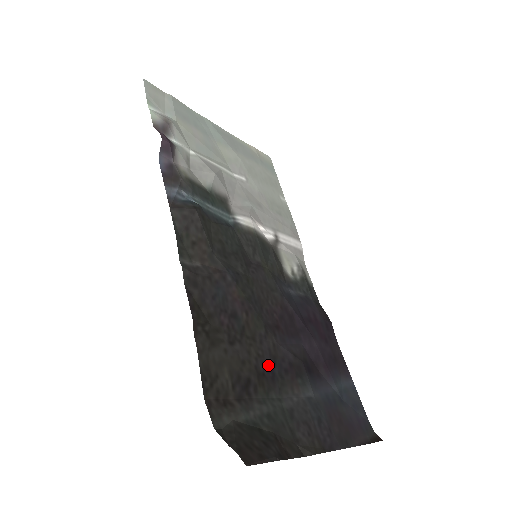
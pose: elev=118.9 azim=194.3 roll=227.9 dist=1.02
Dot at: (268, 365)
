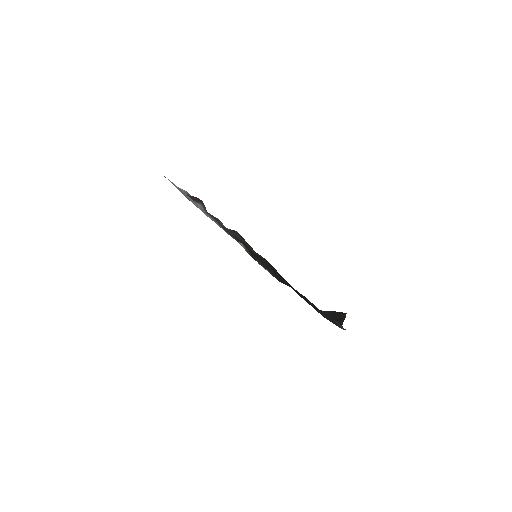
Dot at: occluded
